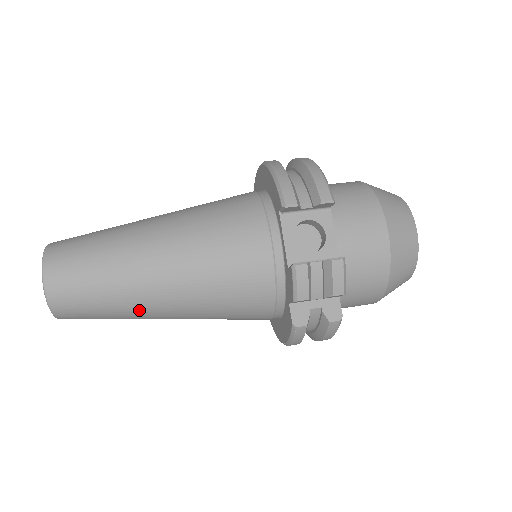
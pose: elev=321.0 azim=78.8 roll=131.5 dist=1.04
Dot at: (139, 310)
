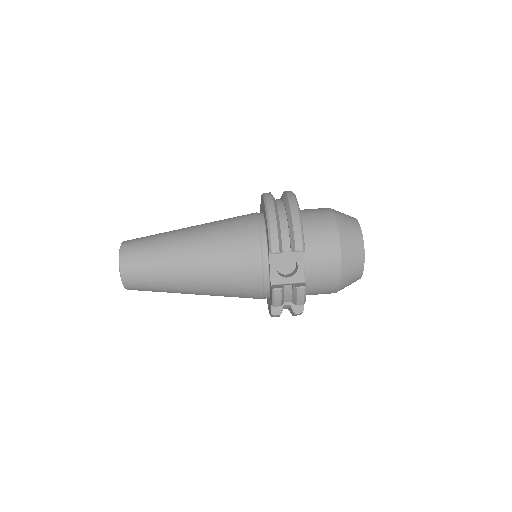
Dot at: (179, 292)
